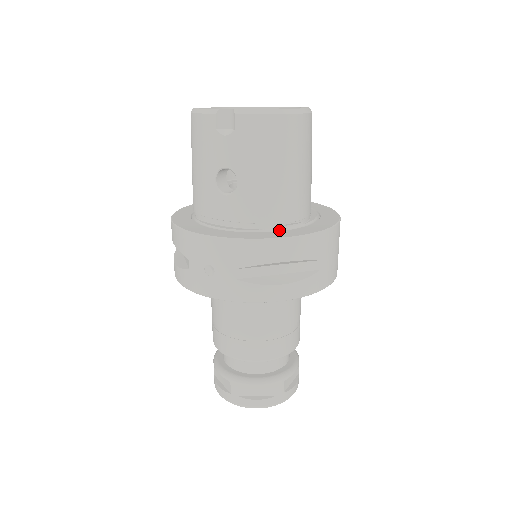
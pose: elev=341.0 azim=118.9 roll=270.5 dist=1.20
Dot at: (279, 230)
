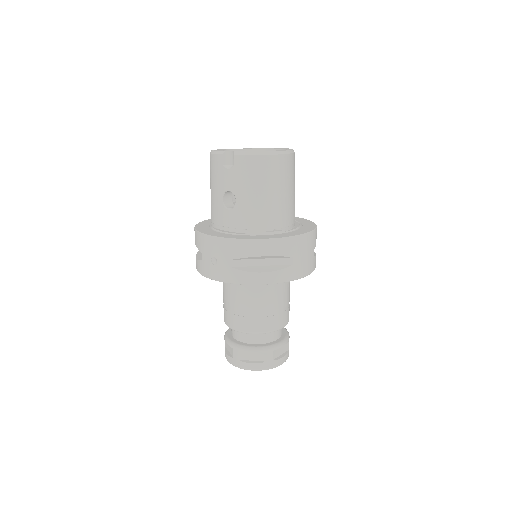
Dot at: (264, 235)
